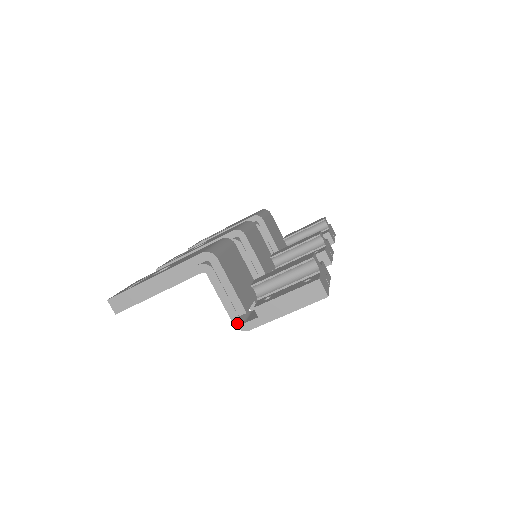
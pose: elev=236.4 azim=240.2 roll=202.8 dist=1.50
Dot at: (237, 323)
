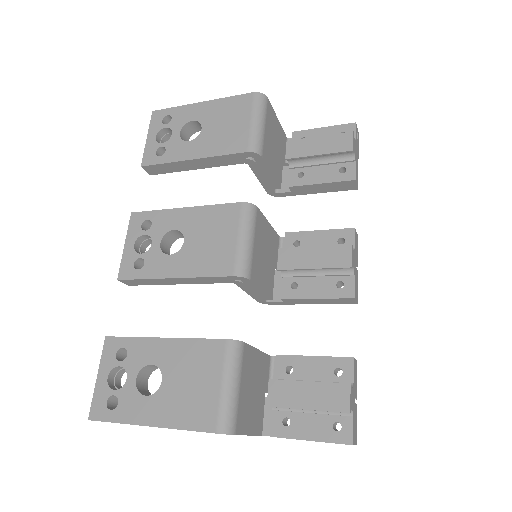
Dot at: occluded
